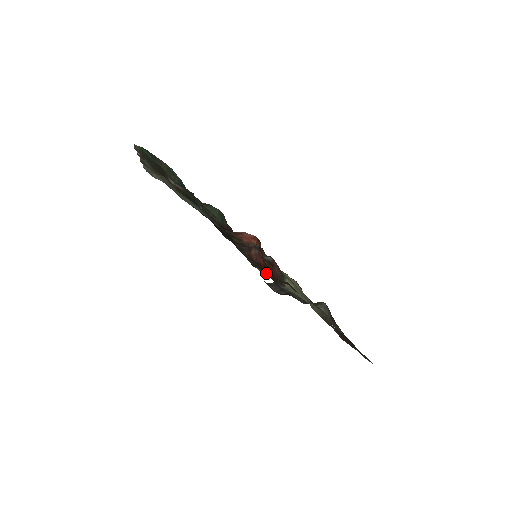
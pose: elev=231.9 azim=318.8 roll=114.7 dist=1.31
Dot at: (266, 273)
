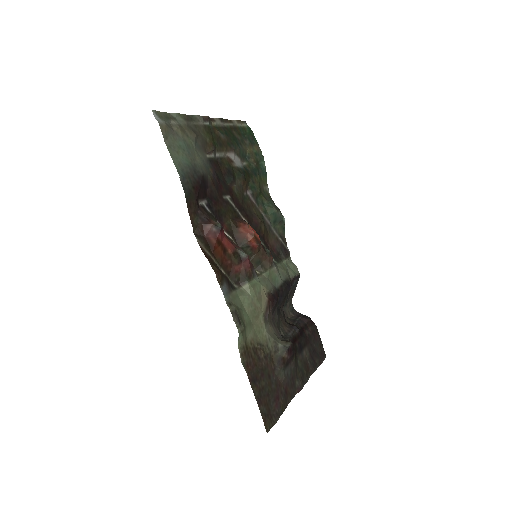
Dot at: (212, 253)
